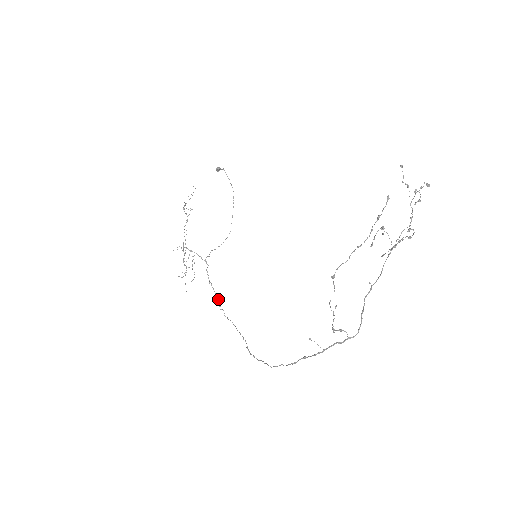
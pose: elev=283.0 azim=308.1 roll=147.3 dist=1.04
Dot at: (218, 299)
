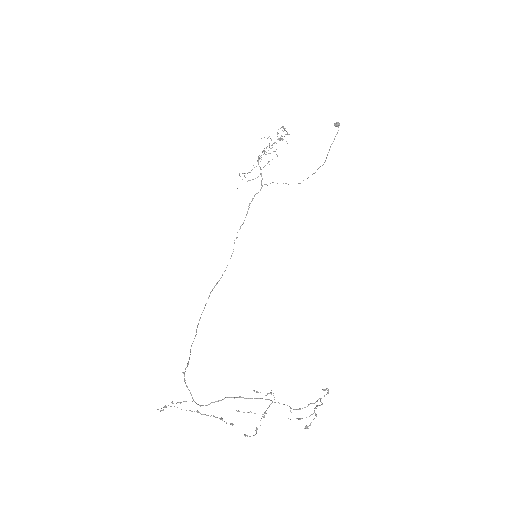
Dot at: (243, 223)
